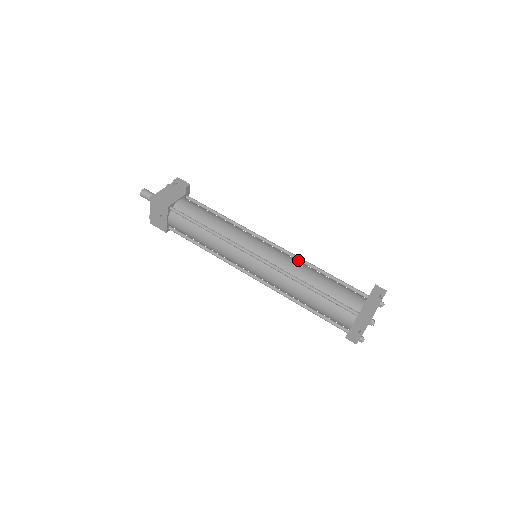
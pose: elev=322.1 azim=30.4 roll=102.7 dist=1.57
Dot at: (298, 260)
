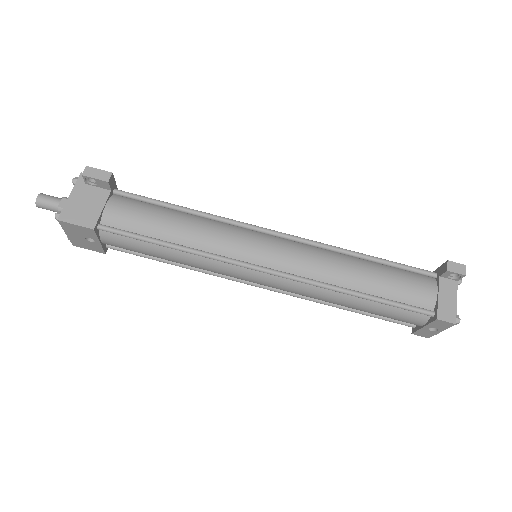
Dot at: (322, 248)
